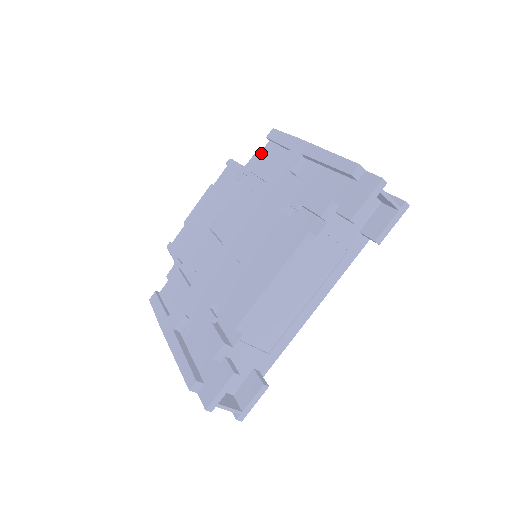
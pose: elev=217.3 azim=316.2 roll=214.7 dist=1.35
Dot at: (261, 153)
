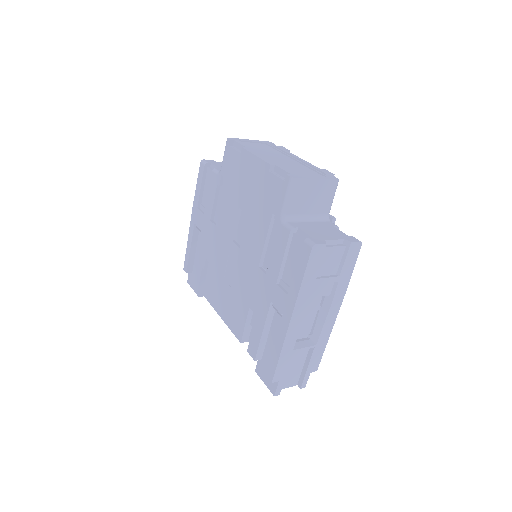
Dot at: (295, 237)
